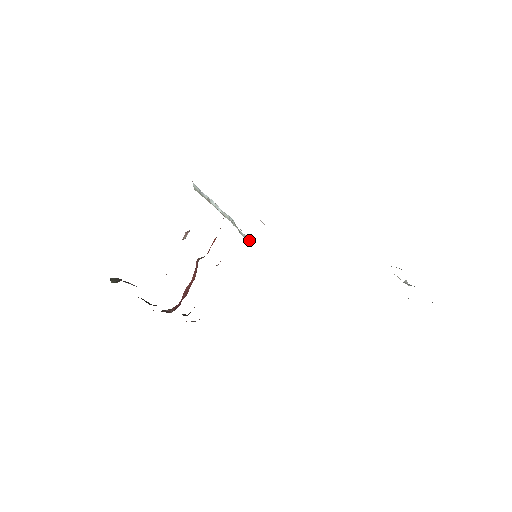
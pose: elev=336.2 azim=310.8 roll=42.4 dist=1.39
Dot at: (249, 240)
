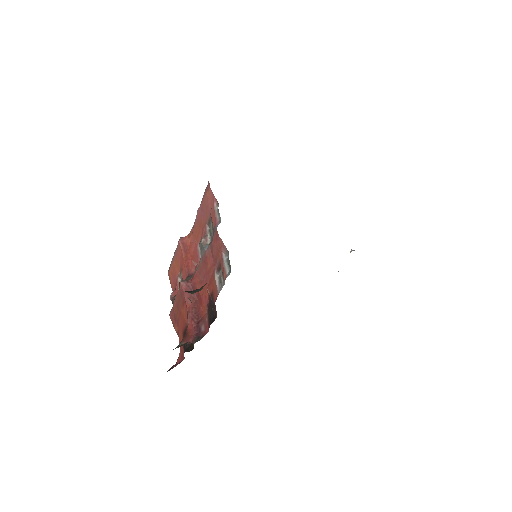
Dot at: occluded
